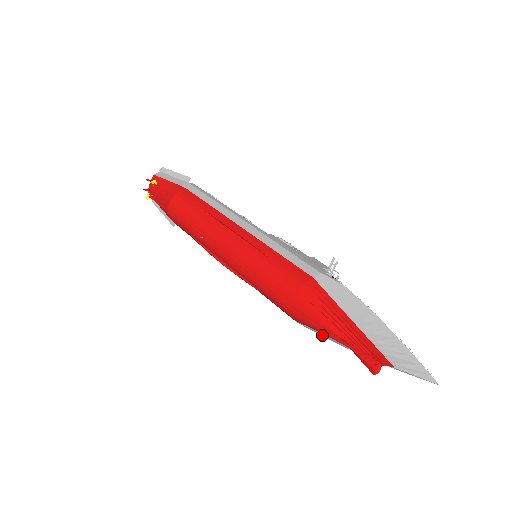
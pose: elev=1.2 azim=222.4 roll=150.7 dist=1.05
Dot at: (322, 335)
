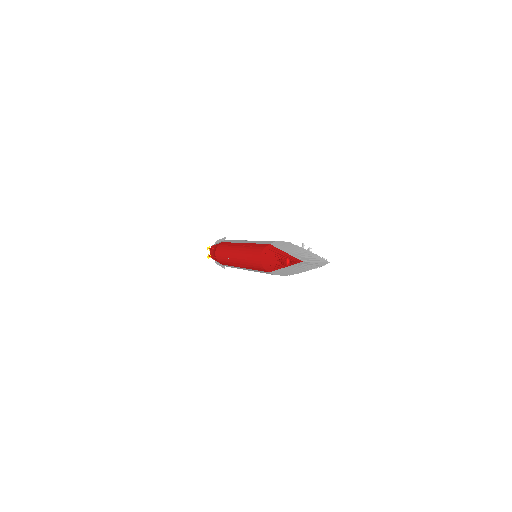
Dot at: (284, 274)
